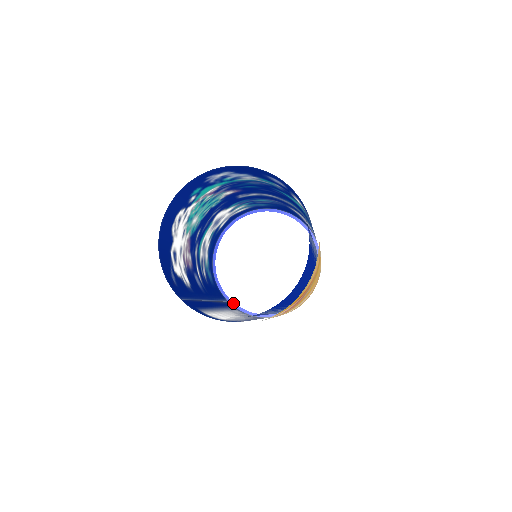
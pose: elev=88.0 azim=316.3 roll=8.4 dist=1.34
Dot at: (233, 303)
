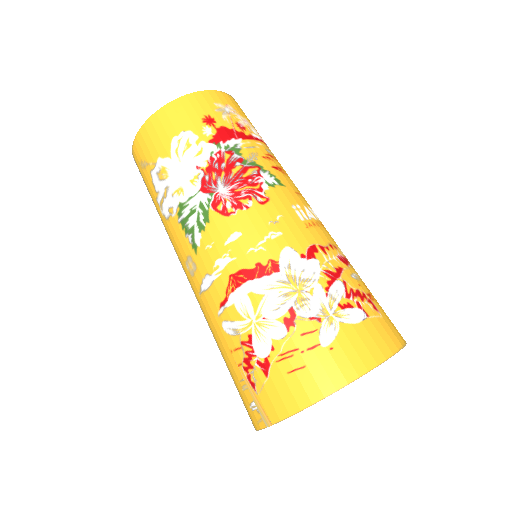
Dot at: occluded
